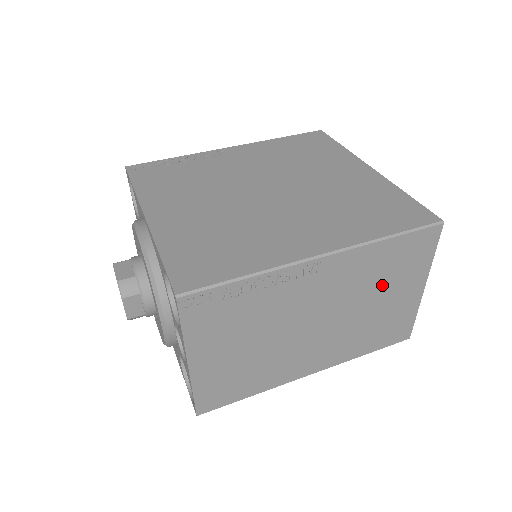
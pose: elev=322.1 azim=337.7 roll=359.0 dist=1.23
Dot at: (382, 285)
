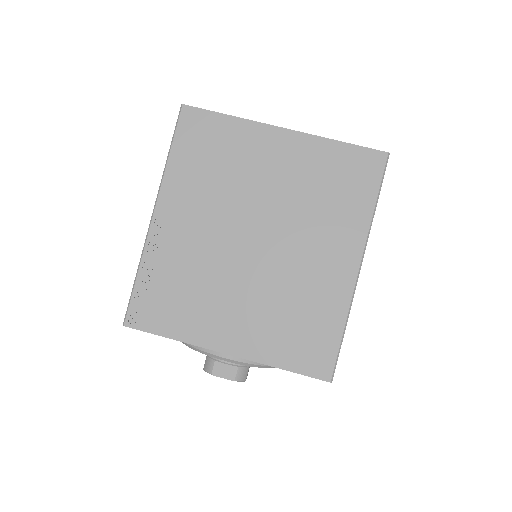
Dot at: occluded
